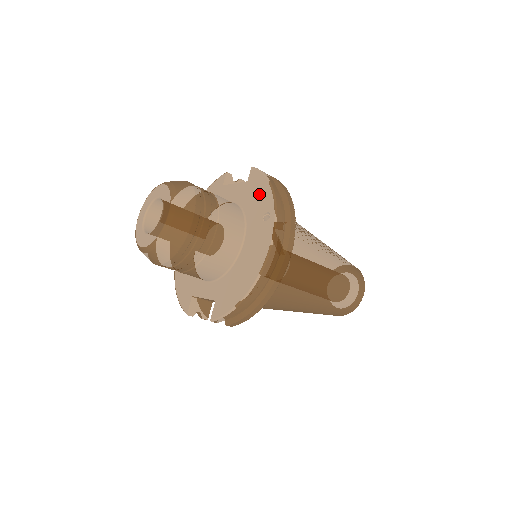
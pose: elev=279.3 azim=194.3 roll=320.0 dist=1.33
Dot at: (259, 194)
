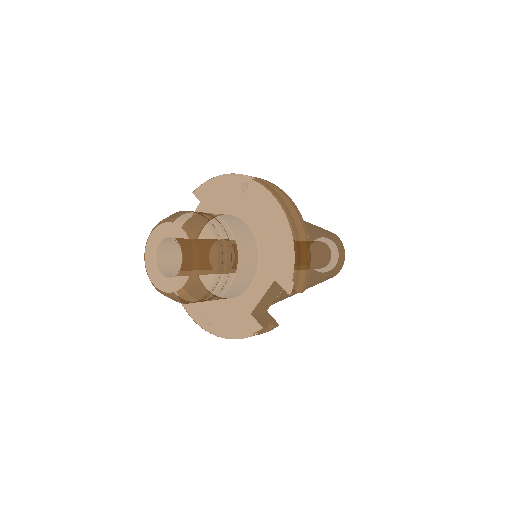
Dot at: (220, 190)
